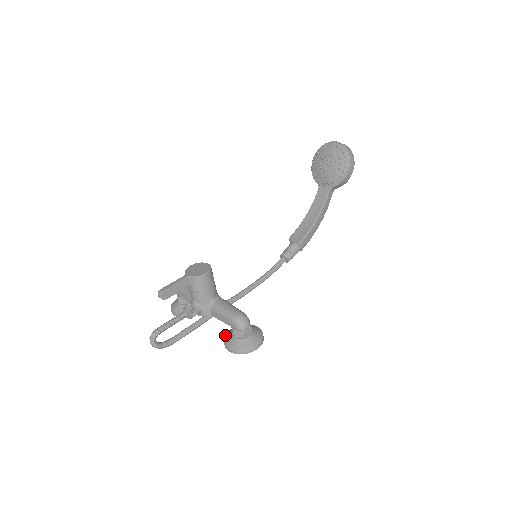
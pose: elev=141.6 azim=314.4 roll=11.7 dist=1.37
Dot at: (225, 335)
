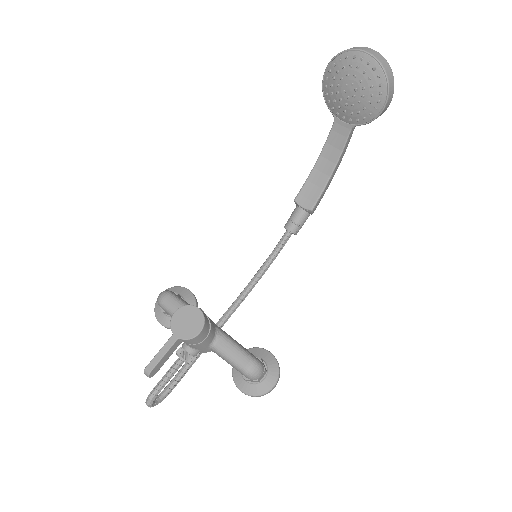
Dot at: (233, 369)
